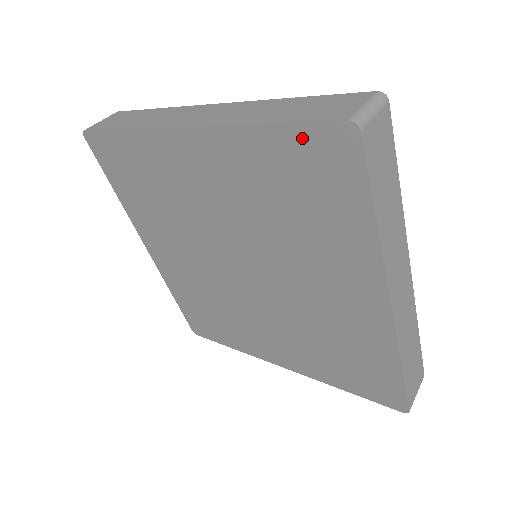
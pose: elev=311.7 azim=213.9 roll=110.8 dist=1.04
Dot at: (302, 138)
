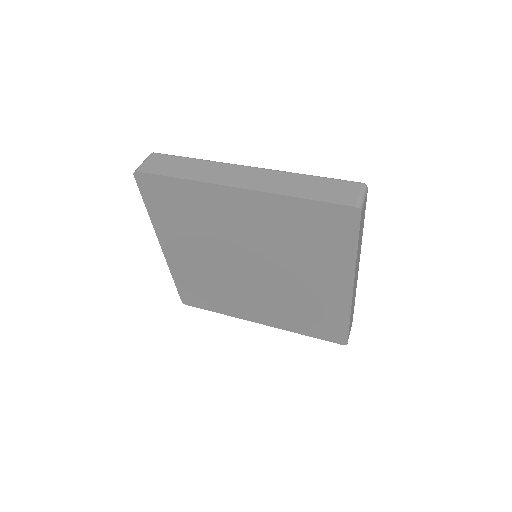
Dot at: (324, 209)
